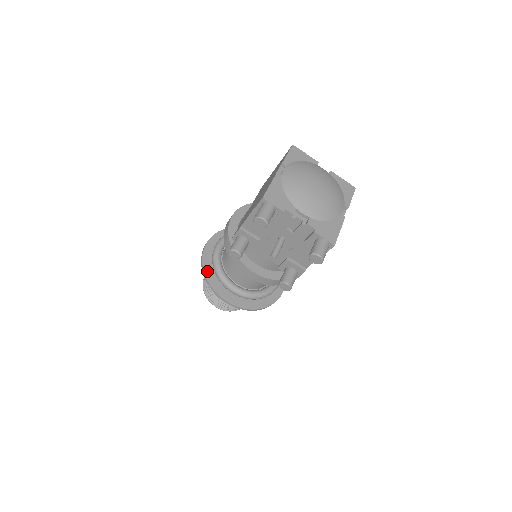
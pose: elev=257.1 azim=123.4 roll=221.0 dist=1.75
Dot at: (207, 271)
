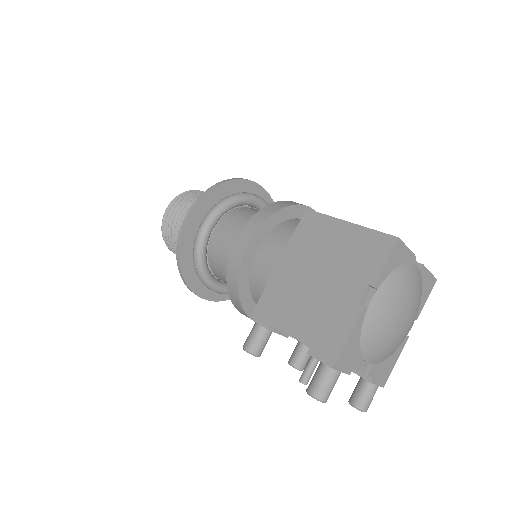
Dot at: (184, 263)
